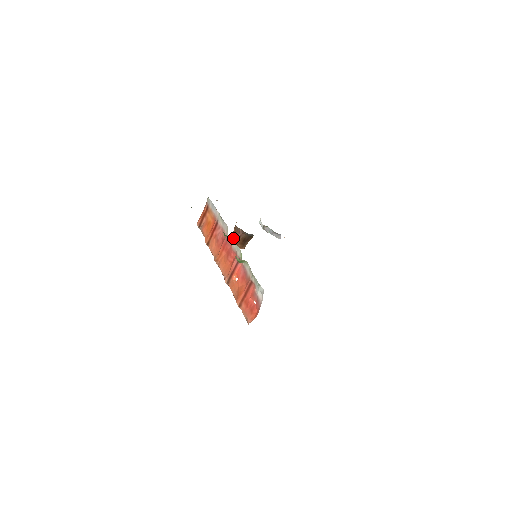
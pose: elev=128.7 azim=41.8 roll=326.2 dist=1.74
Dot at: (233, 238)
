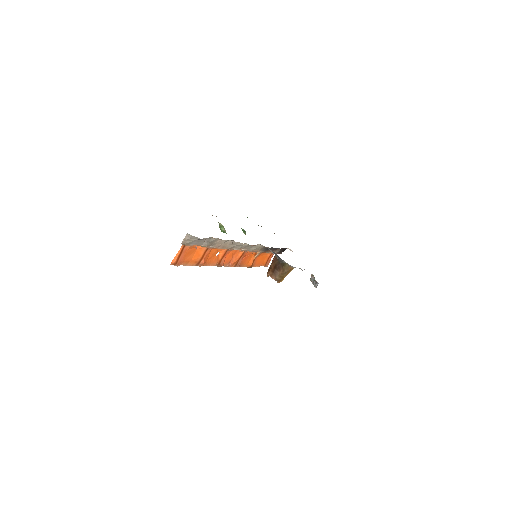
Dot at: (270, 266)
